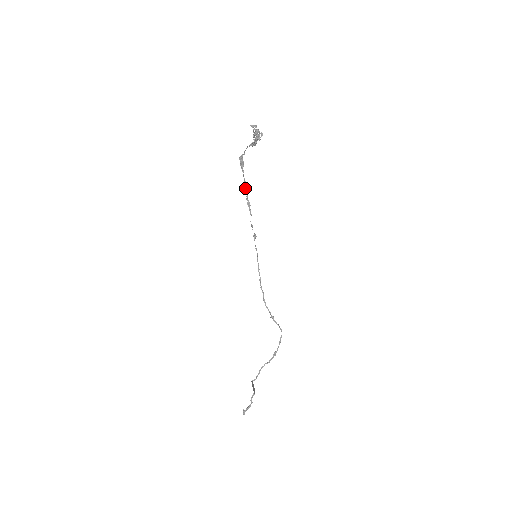
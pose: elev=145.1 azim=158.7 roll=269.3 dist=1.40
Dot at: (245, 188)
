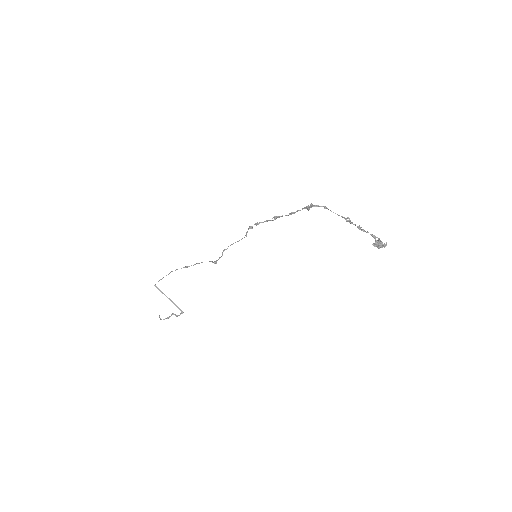
Dot at: occluded
